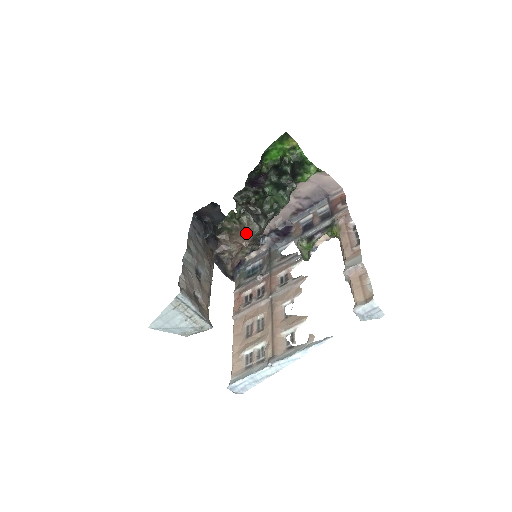
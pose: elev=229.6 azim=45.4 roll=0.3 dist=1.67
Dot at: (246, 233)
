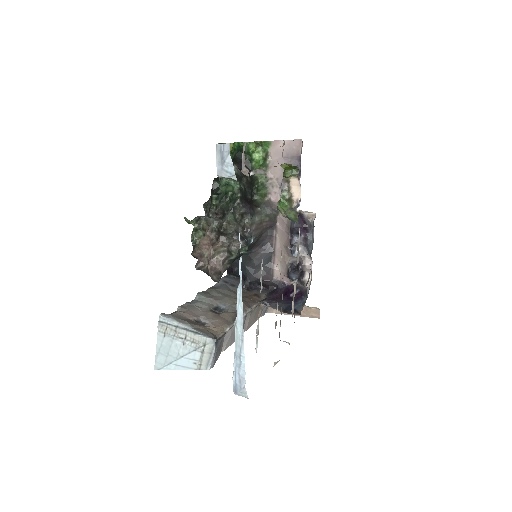
Dot at: (206, 232)
